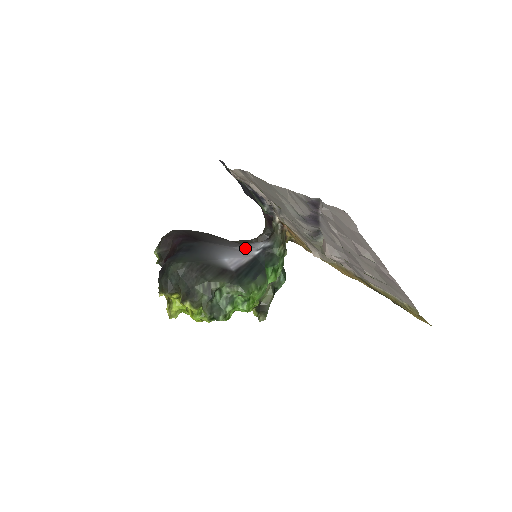
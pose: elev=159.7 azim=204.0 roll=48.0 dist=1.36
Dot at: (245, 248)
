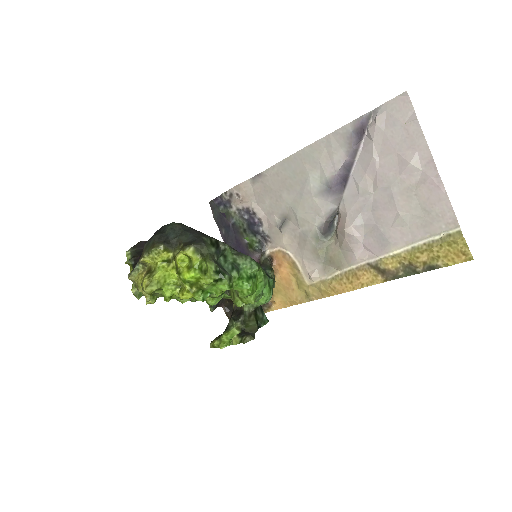
Dot at: occluded
